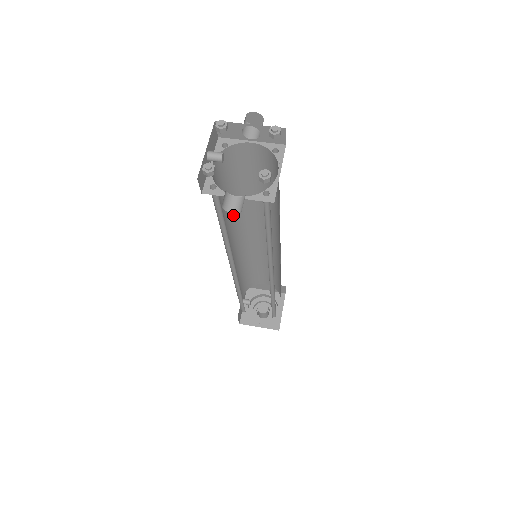
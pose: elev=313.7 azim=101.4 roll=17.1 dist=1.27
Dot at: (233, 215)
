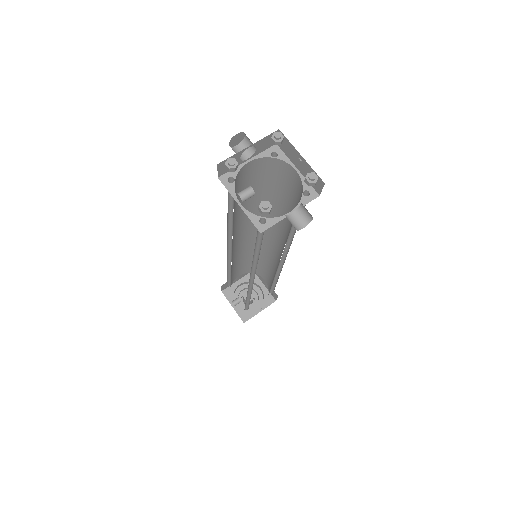
Dot at: occluded
